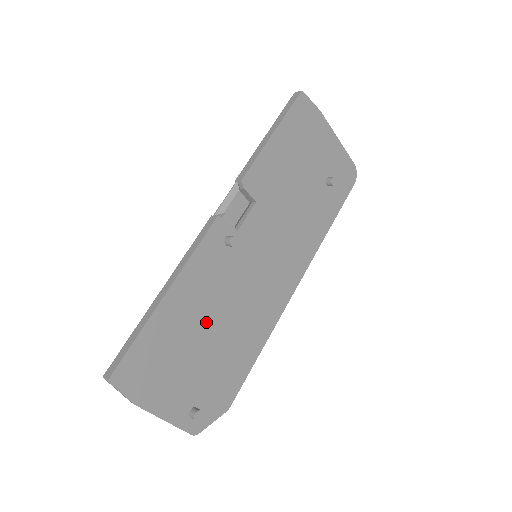
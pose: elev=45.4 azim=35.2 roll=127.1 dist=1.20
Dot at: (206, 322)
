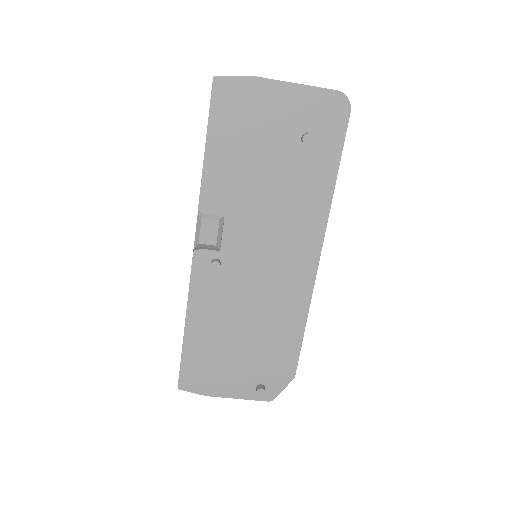
Dot at: (233, 328)
